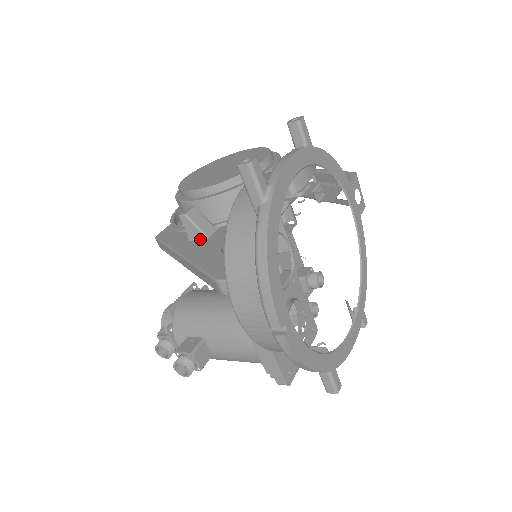
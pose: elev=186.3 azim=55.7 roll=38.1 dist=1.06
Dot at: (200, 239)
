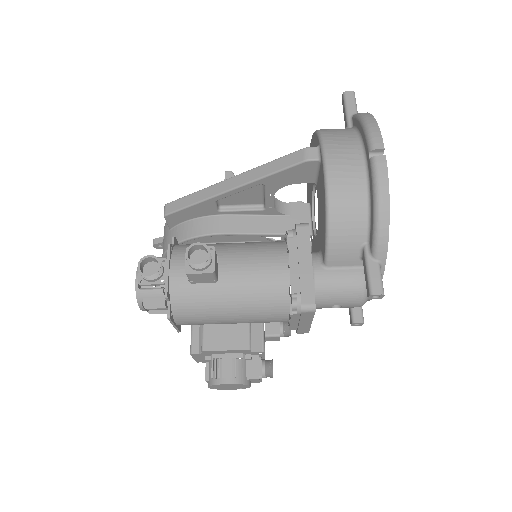
Dot at: occluded
